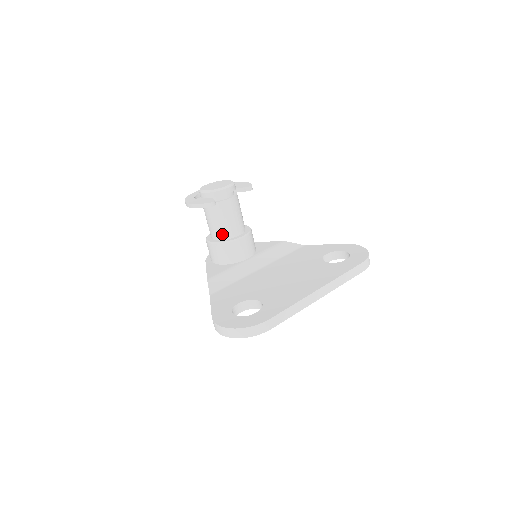
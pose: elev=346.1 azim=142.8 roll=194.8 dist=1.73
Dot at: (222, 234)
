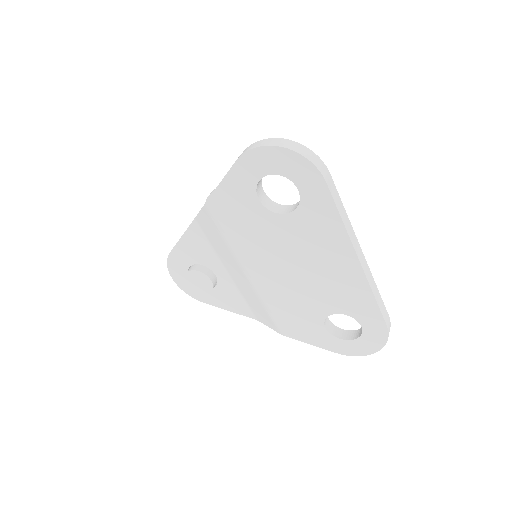
Dot at: occluded
